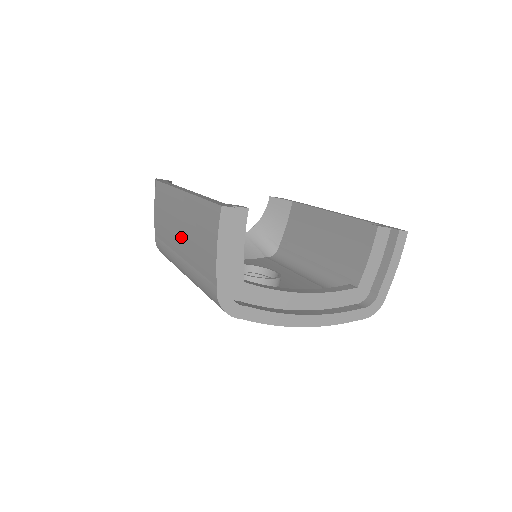
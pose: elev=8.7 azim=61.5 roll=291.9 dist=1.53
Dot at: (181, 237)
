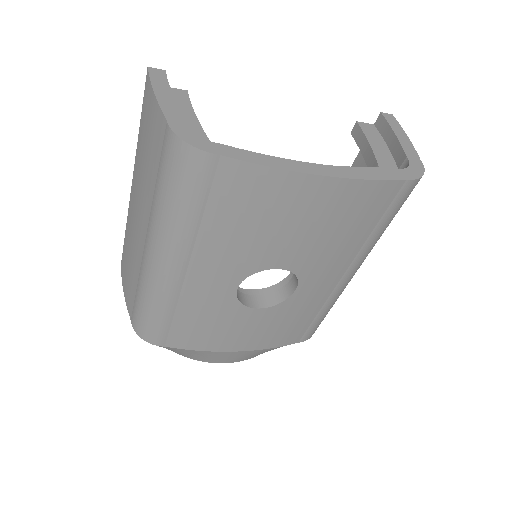
Dot at: (139, 214)
